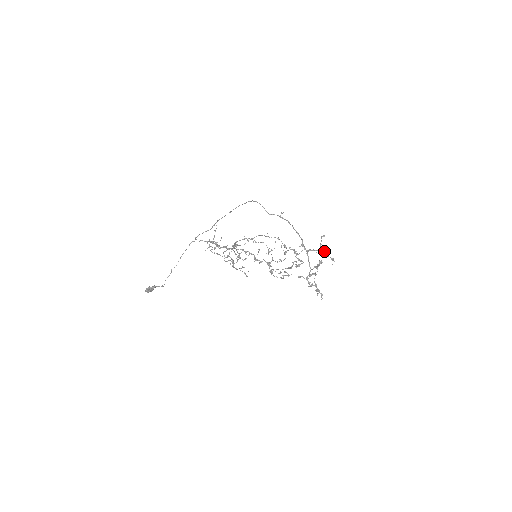
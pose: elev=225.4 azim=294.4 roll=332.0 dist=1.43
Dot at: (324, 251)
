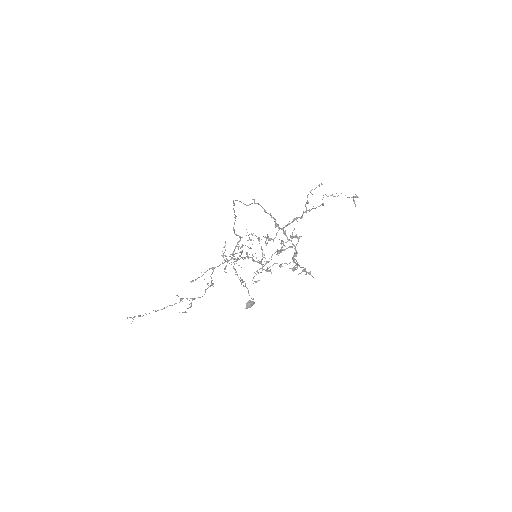
Dot at: occluded
